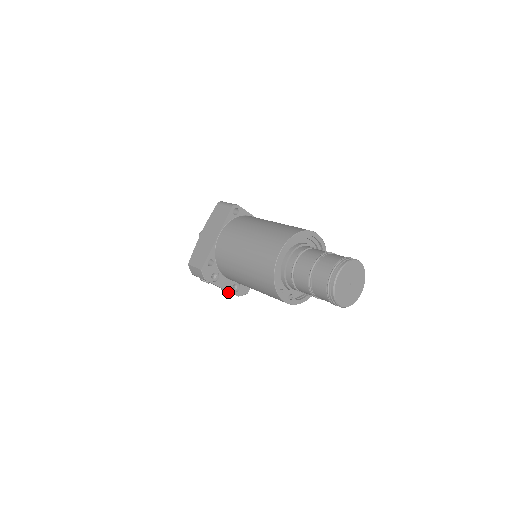
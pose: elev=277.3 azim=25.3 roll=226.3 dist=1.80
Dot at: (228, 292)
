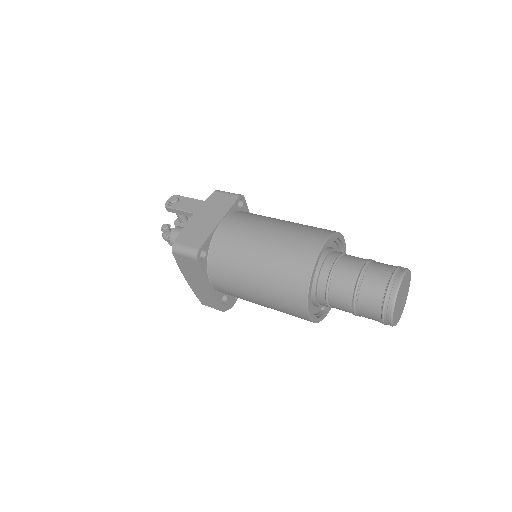
Dot at: occluded
